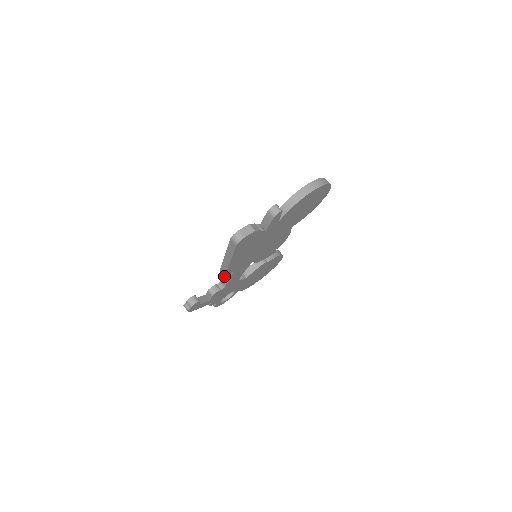
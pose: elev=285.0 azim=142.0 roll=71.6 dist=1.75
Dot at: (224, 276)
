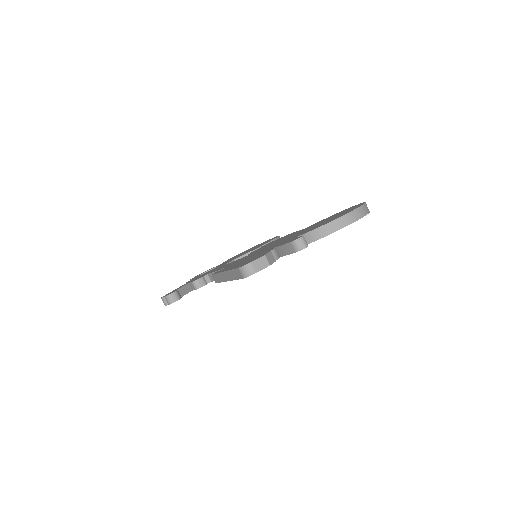
Dot at: occluded
